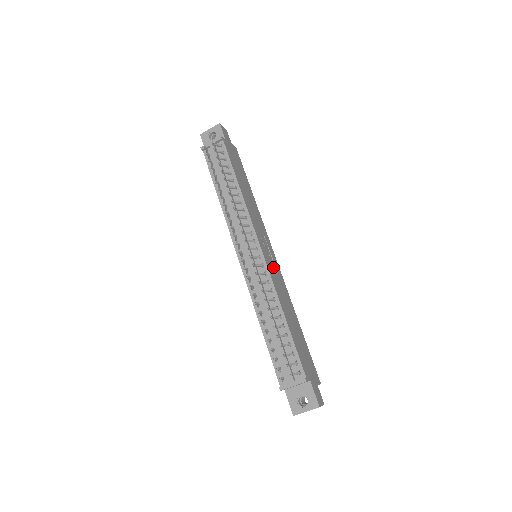
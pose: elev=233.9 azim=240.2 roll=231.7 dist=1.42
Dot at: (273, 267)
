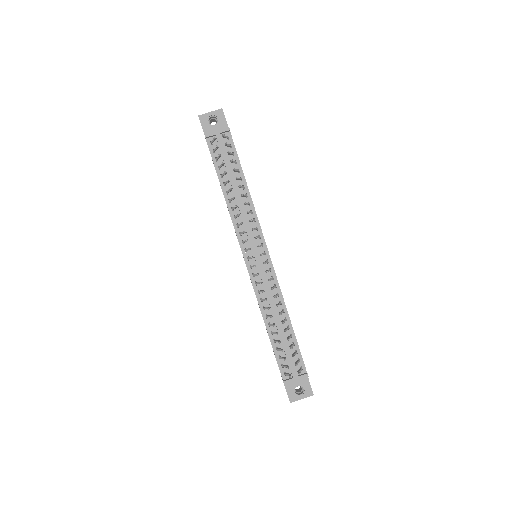
Dot at: occluded
